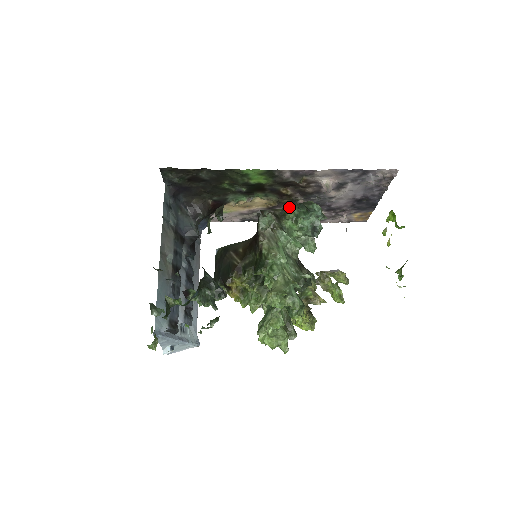
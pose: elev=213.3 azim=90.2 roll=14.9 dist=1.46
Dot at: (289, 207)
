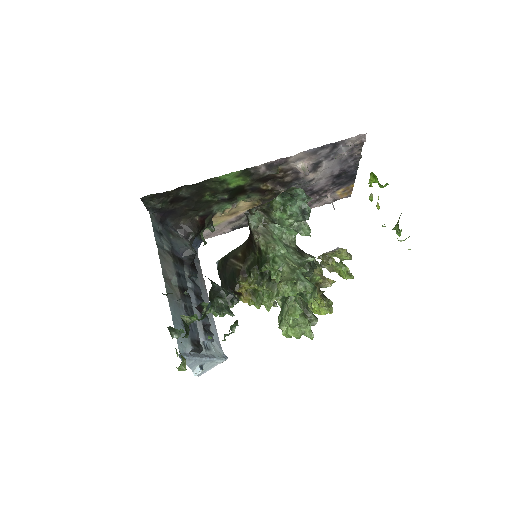
Dot at: (273, 199)
